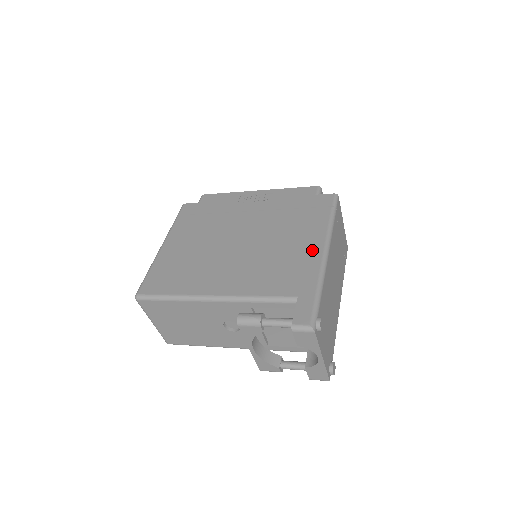
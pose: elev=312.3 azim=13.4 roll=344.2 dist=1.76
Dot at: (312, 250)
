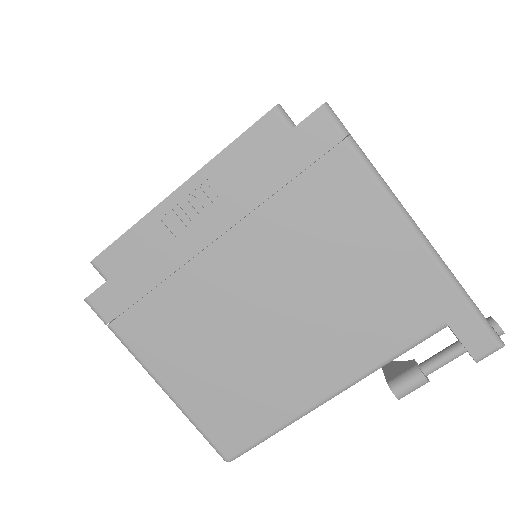
Dot at: (395, 243)
